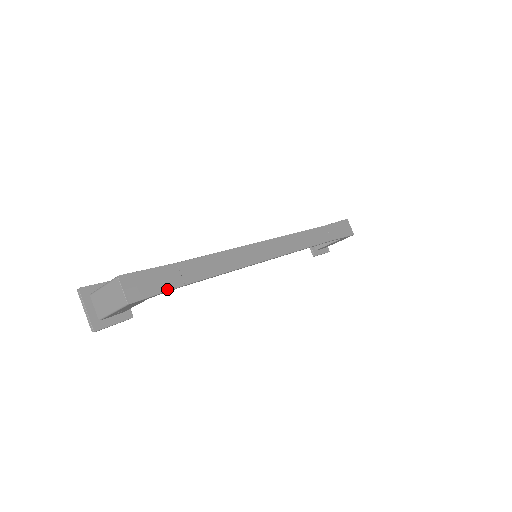
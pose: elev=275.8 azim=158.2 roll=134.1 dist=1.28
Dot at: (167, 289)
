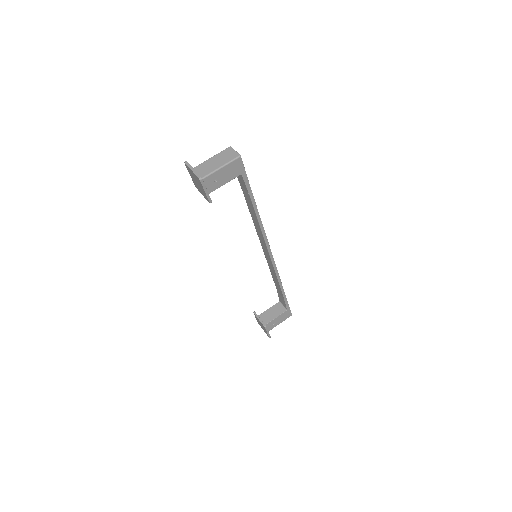
Dot at: (248, 180)
